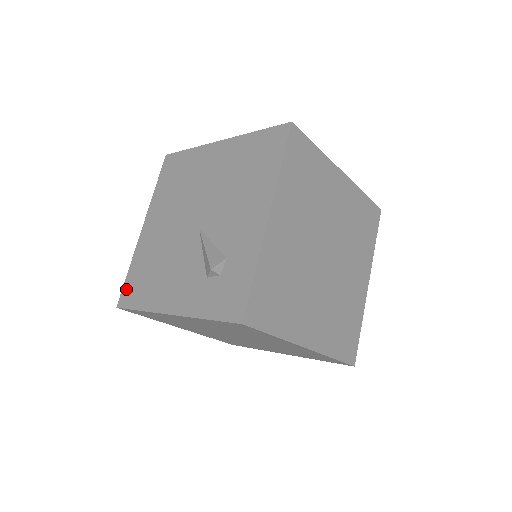
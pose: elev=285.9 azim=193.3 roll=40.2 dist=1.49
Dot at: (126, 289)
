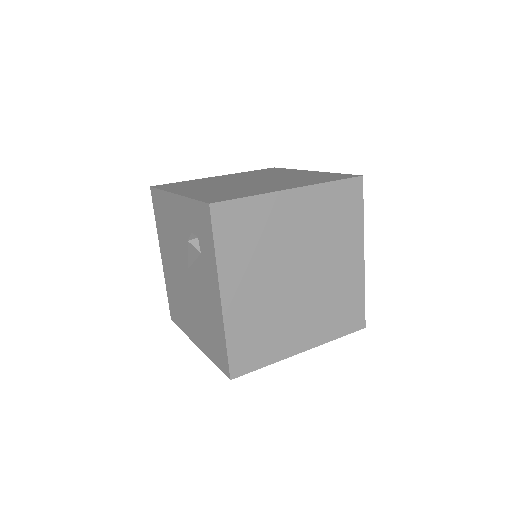
Dot at: (221, 365)
